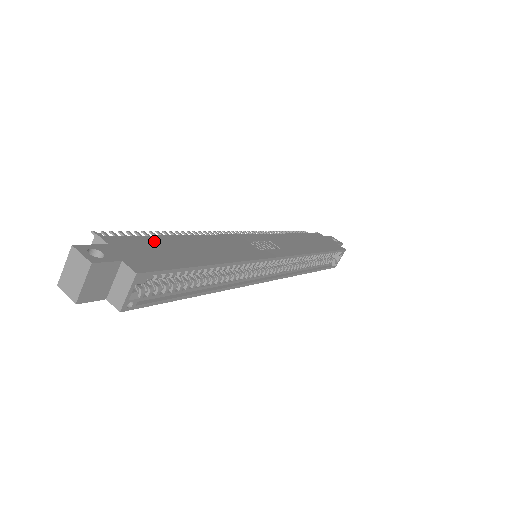
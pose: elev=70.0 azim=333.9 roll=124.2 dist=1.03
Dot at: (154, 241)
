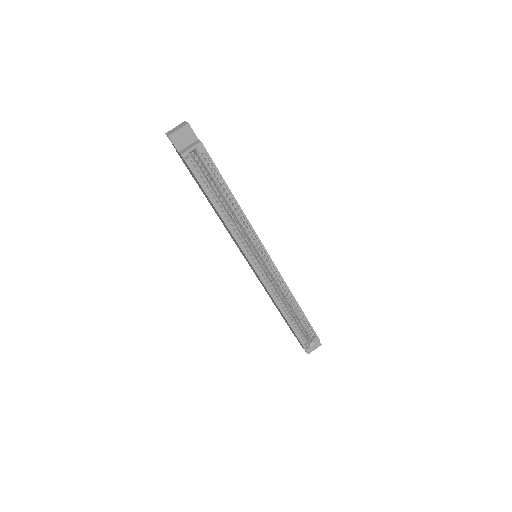
Dot at: occluded
